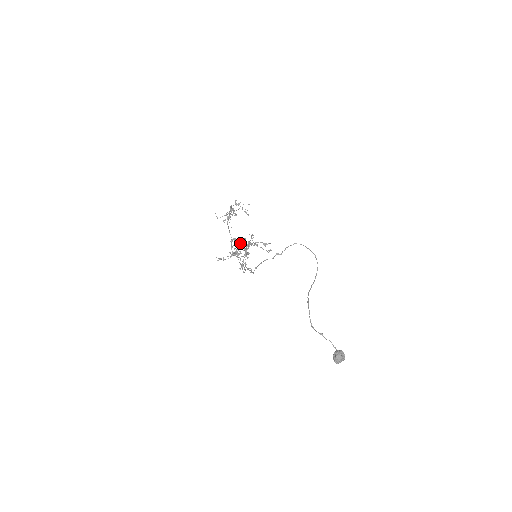
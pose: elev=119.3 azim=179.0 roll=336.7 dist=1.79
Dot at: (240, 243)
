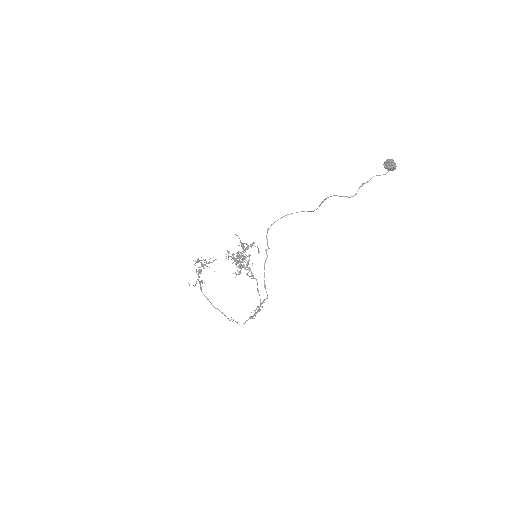
Dot at: occluded
